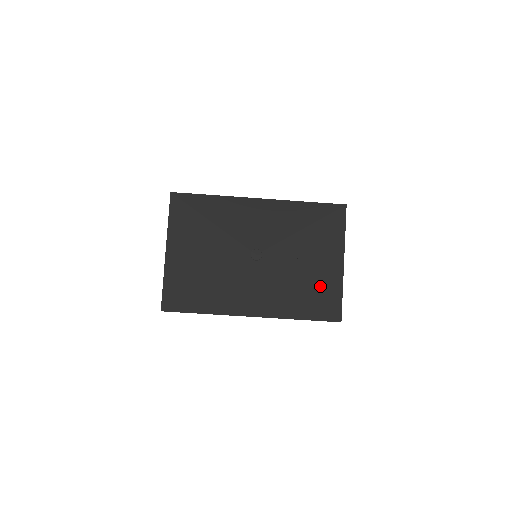
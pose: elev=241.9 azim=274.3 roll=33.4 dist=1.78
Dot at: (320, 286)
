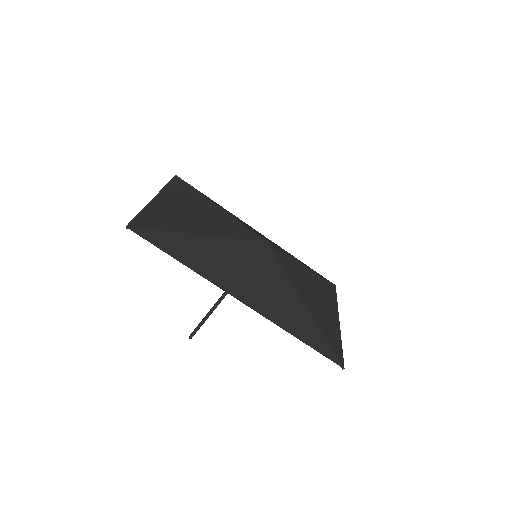
Dot at: (322, 318)
